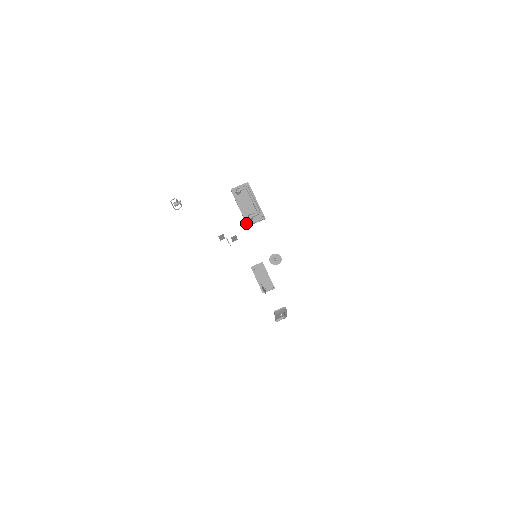
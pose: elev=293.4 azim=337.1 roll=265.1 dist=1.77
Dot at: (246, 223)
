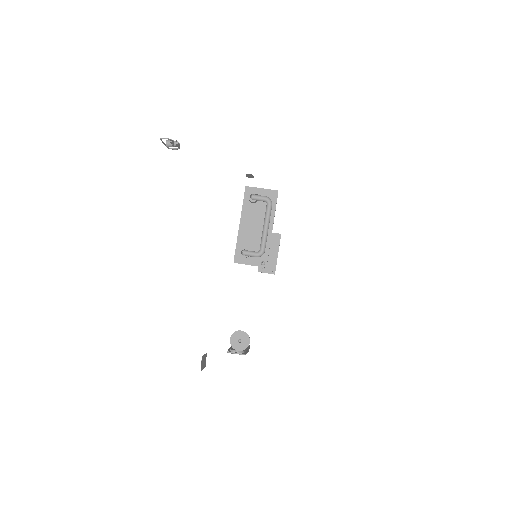
Dot at: (234, 257)
